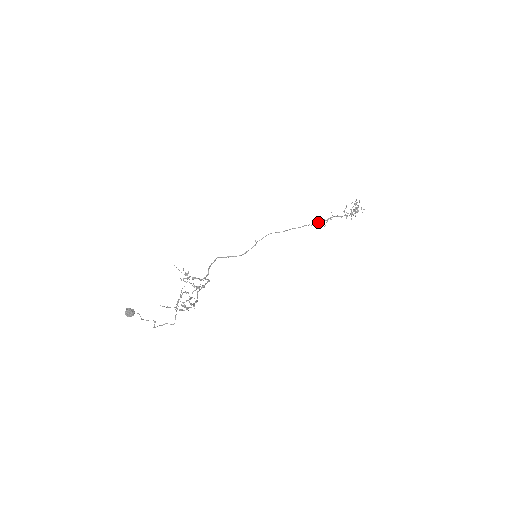
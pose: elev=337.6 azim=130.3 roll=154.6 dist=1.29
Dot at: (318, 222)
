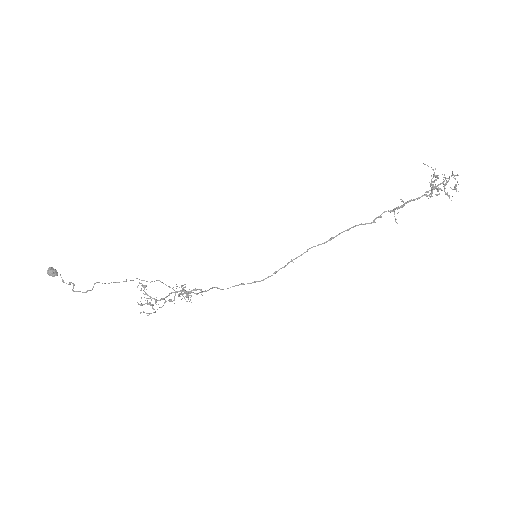
Dot at: (380, 217)
